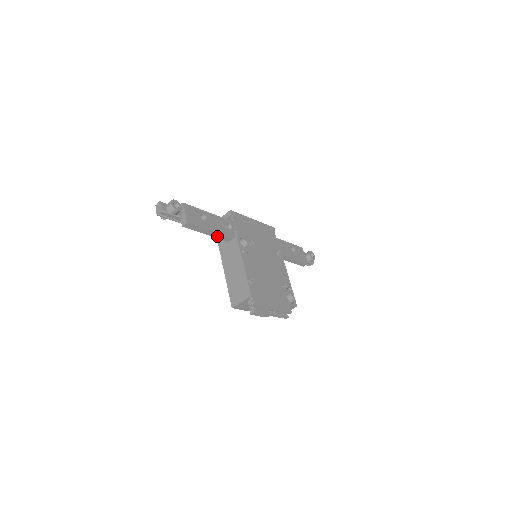
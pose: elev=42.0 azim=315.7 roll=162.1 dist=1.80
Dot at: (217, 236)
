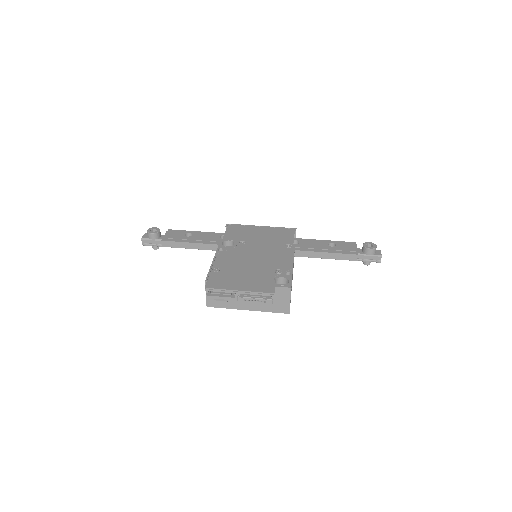
Dot at: (204, 248)
